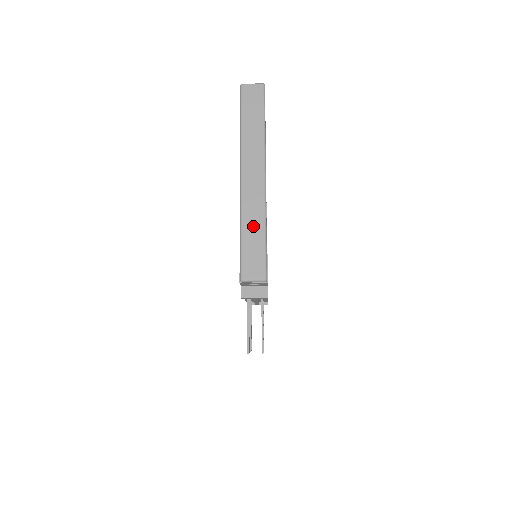
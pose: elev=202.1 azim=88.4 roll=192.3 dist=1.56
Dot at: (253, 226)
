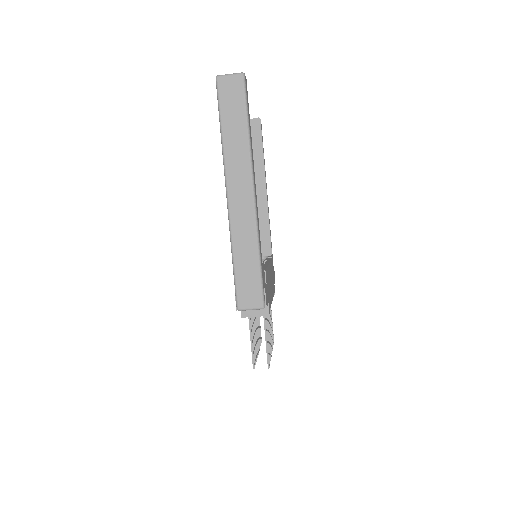
Dot at: (245, 250)
